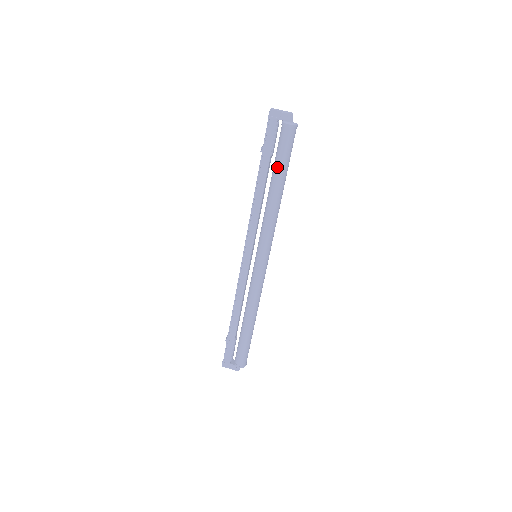
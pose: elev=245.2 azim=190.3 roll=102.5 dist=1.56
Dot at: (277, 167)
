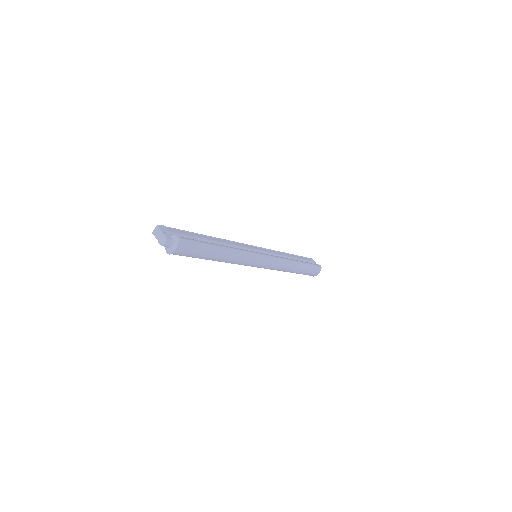
Dot at: occluded
